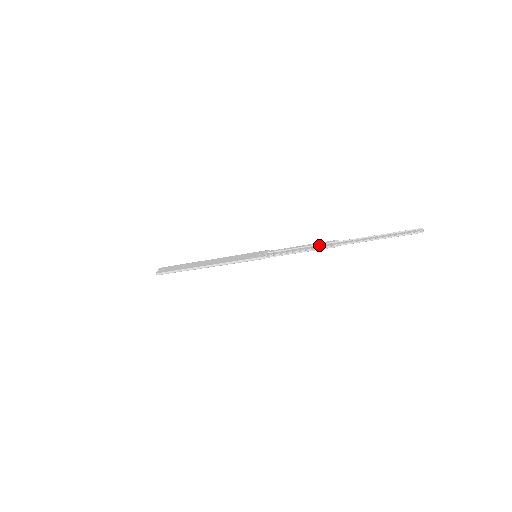
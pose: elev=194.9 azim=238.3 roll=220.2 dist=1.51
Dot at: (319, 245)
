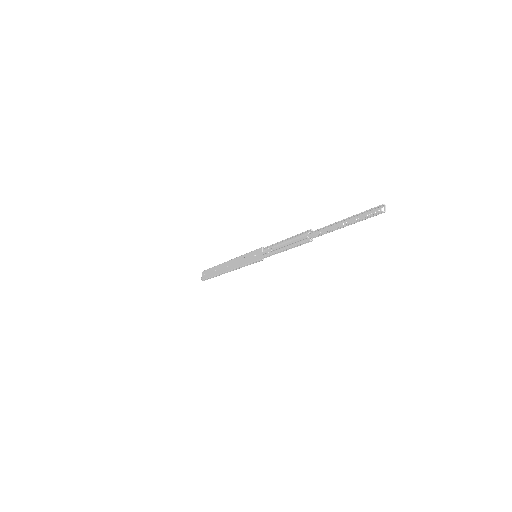
Dot at: (297, 239)
